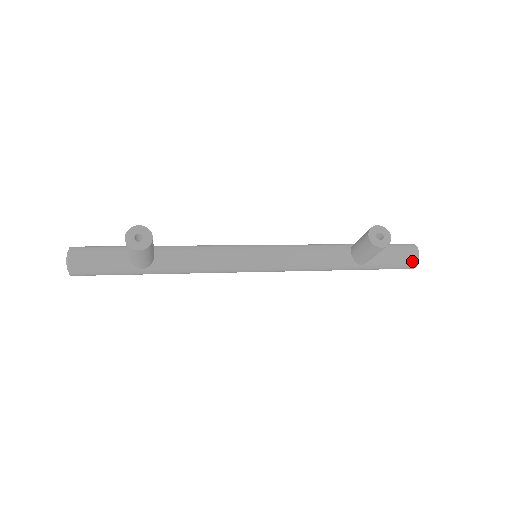
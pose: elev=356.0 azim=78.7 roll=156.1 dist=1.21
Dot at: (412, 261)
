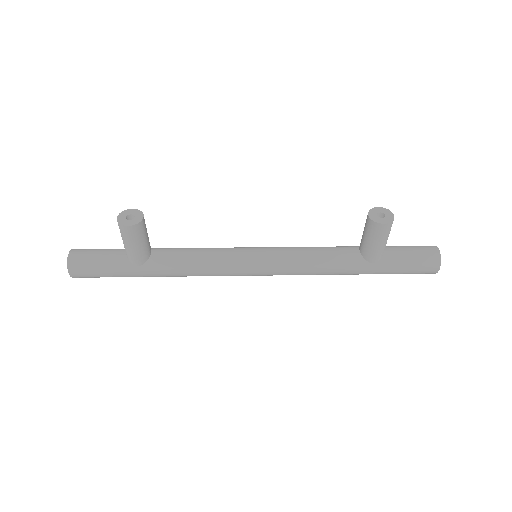
Dot at: (433, 259)
